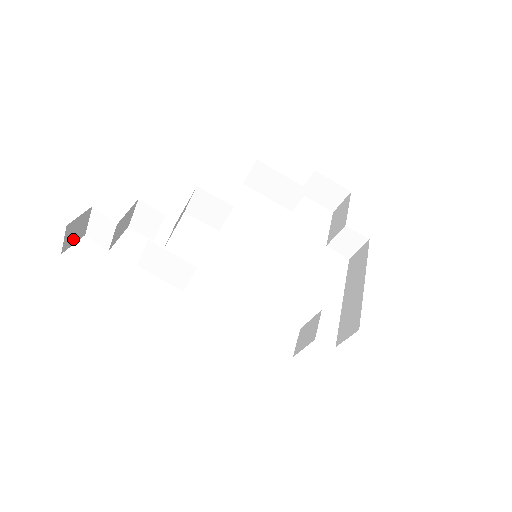
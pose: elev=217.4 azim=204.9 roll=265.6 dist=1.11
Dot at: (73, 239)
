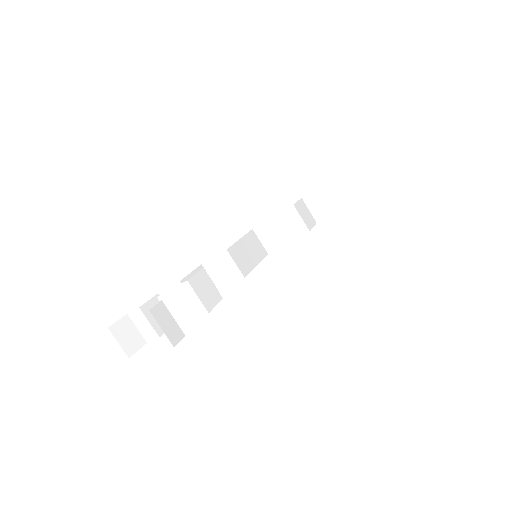
Dot at: (132, 345)
